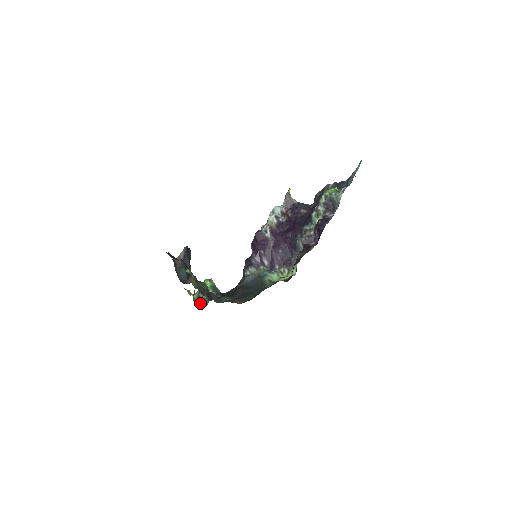
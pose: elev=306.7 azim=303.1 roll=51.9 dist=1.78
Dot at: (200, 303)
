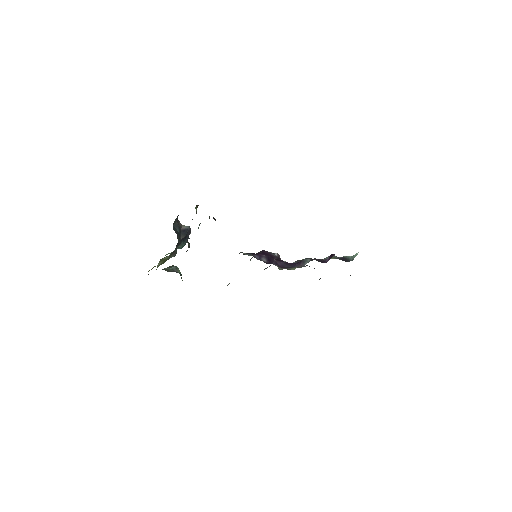
Dot at: occluded
